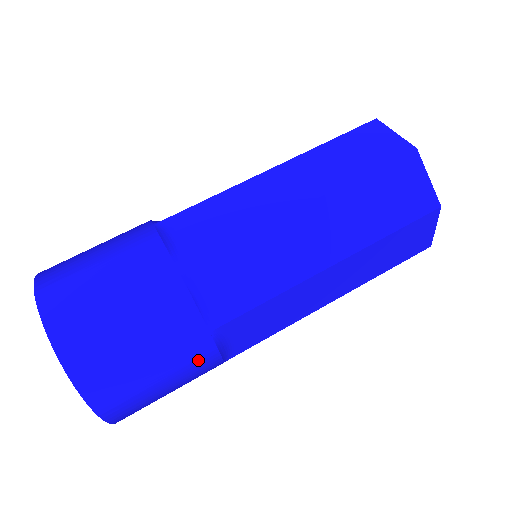
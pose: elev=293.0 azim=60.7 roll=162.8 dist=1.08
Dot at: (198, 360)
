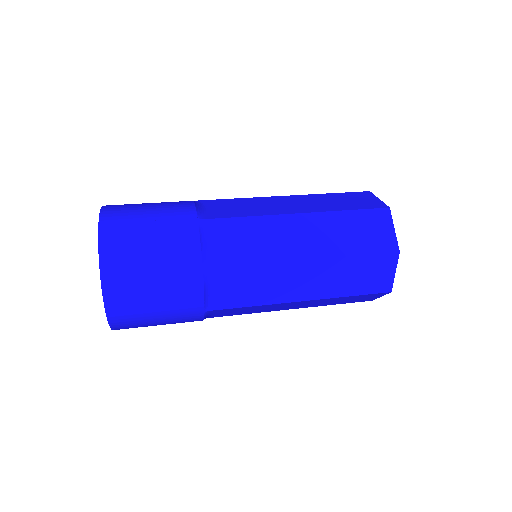
Dot at: (183, 237)
